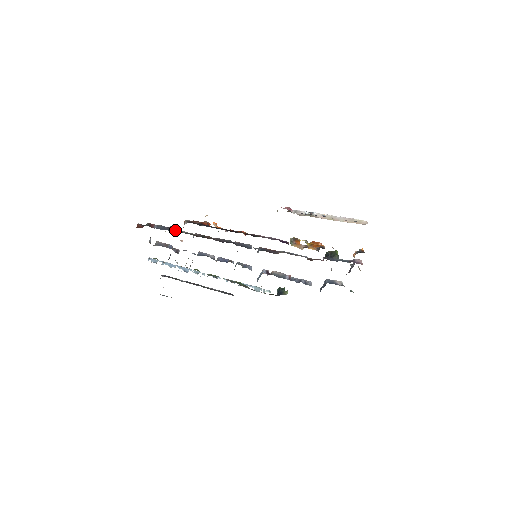
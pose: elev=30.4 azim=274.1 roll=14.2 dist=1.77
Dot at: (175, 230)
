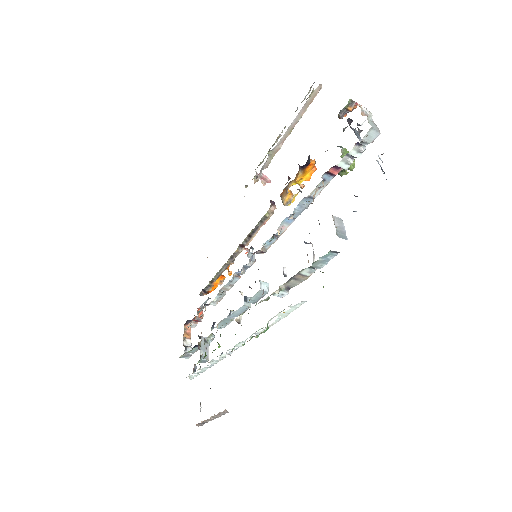
Dot at: (198, 308)
